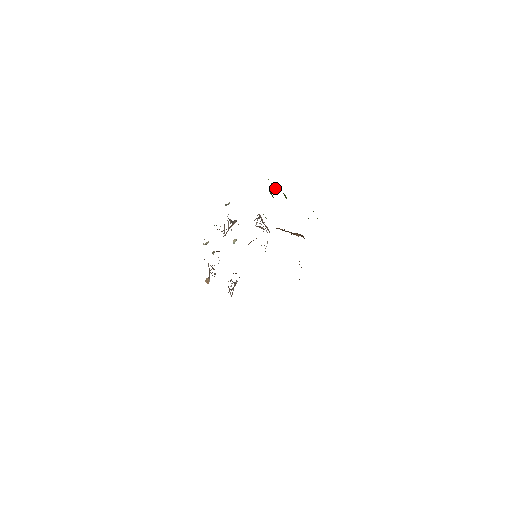
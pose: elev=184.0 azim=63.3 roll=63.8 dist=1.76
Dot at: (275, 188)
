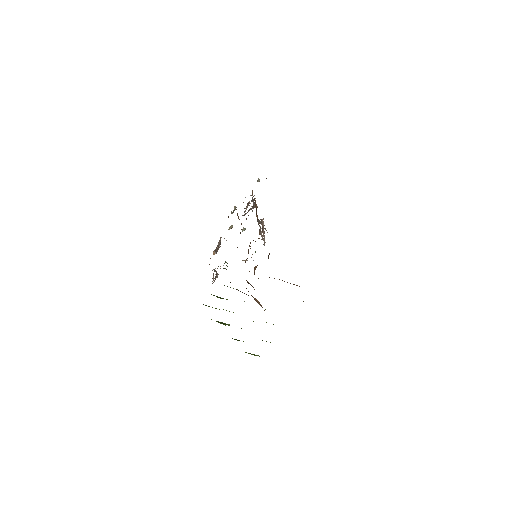
Dot at: occluded
